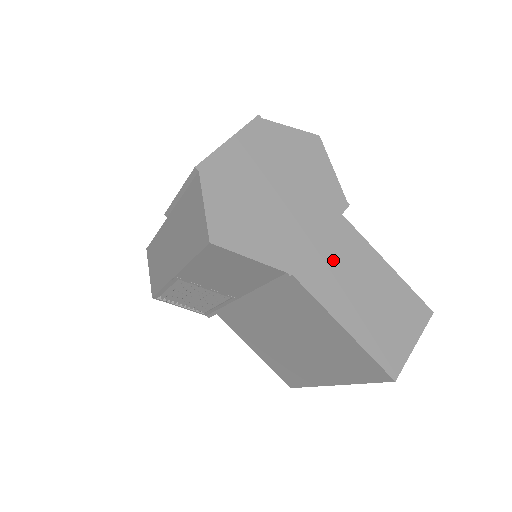
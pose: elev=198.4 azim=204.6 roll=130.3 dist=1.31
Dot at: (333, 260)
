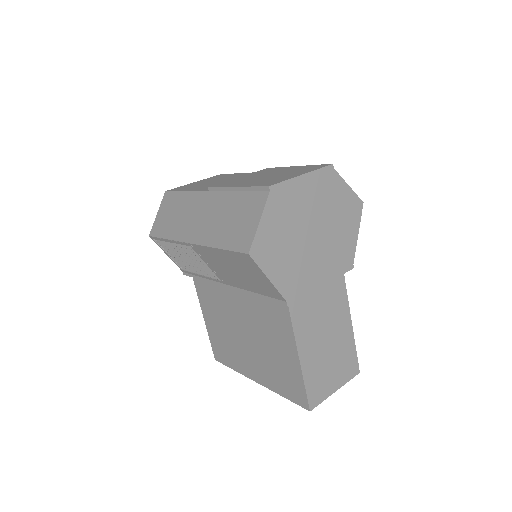
Dot at: (319, 304)
